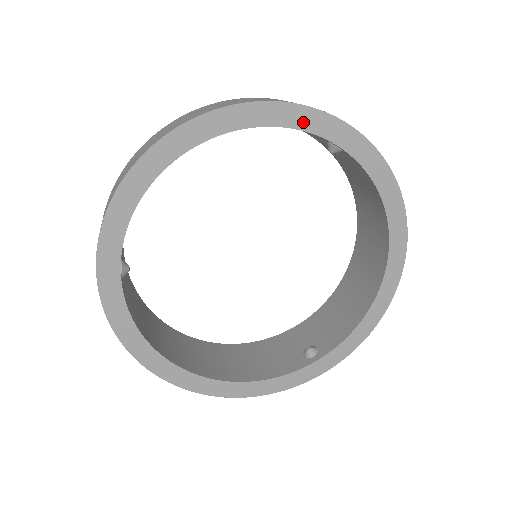
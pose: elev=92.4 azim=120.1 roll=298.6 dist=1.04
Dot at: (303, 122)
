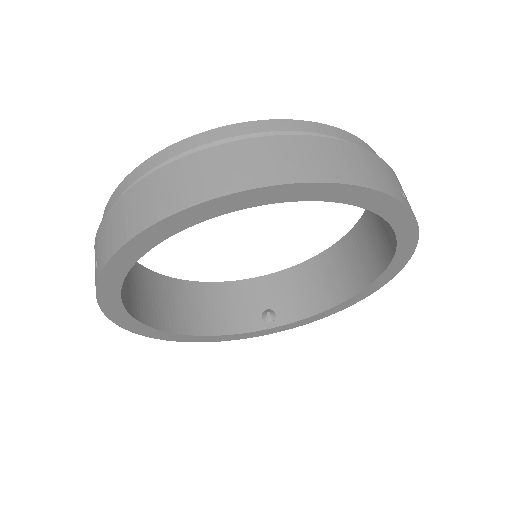
Dot at: (367, 202)
